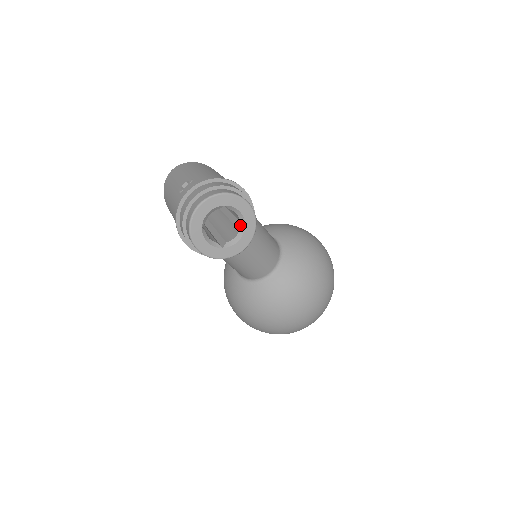
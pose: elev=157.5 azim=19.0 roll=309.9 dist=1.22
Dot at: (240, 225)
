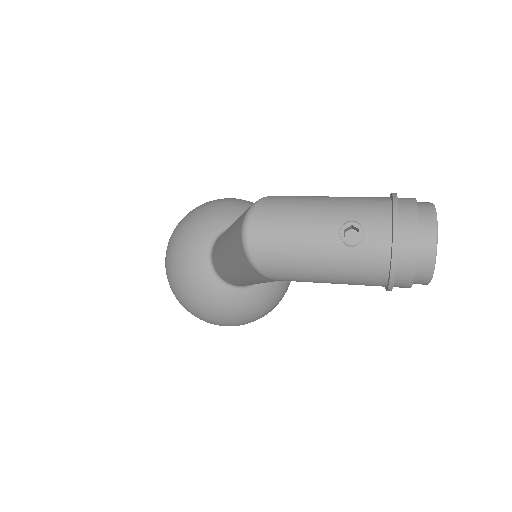
Dot at: occluded
